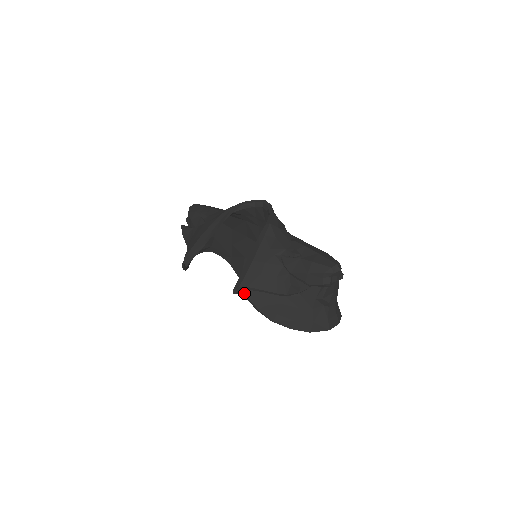
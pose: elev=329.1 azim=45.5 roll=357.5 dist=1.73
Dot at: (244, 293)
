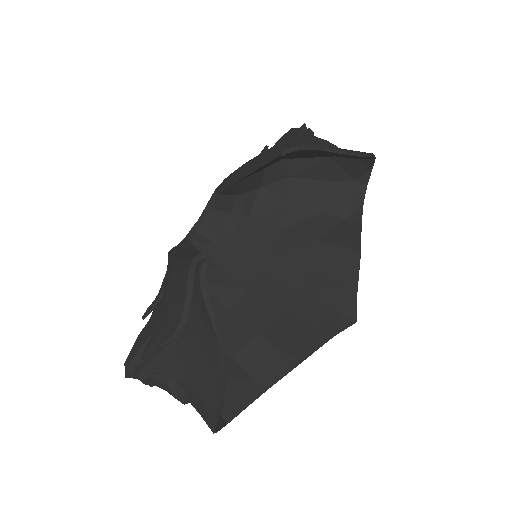
Dot at: (284, 149)
